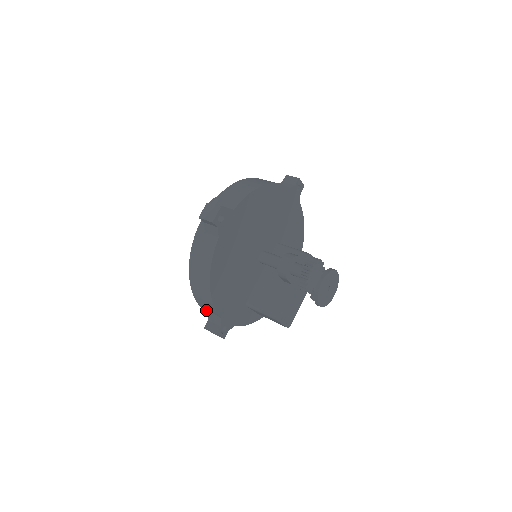
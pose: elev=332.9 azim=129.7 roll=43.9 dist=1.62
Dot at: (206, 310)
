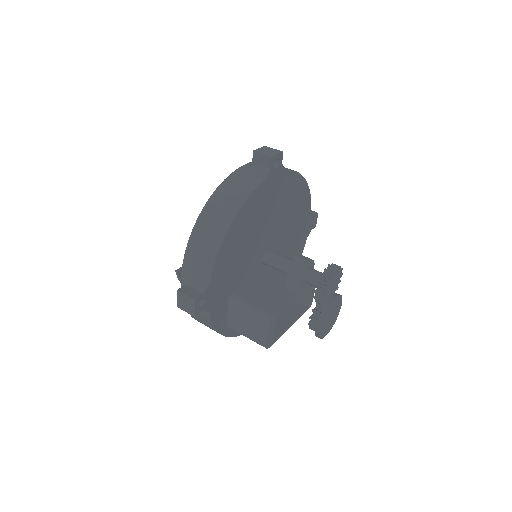
Dot at: (189, 271)
